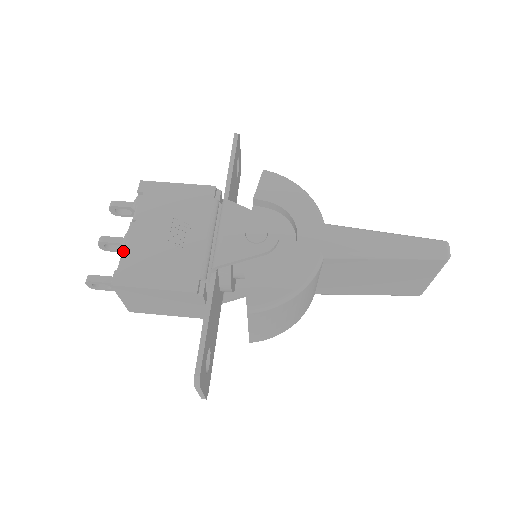
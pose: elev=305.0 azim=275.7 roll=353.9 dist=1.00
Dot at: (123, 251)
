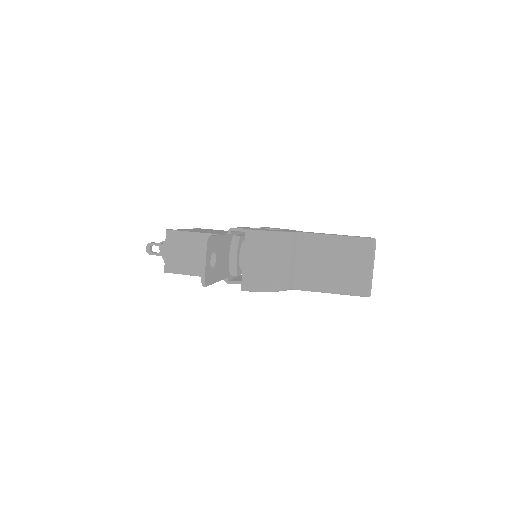
Dot at: occluded
